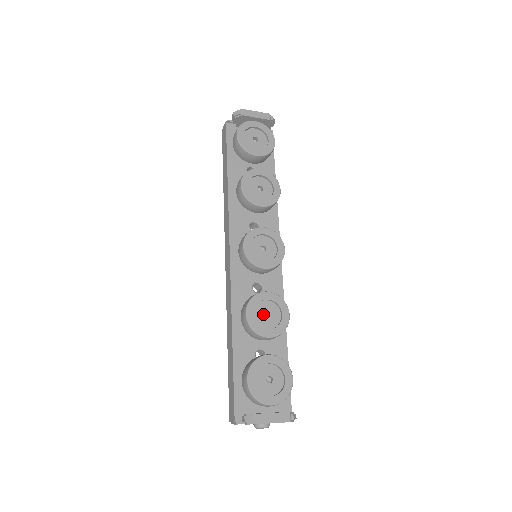
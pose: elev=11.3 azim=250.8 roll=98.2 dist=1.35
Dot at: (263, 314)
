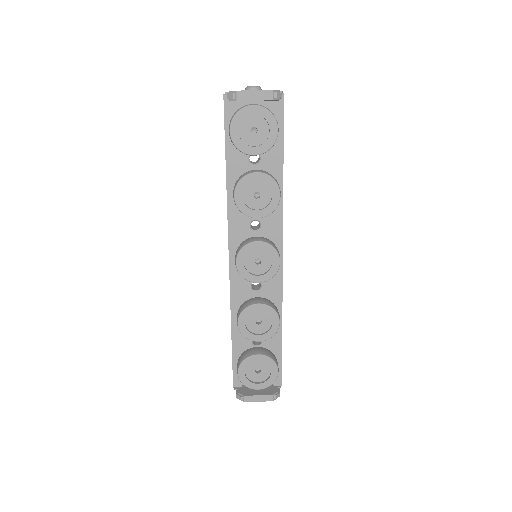
Dot at: (255, 321)
